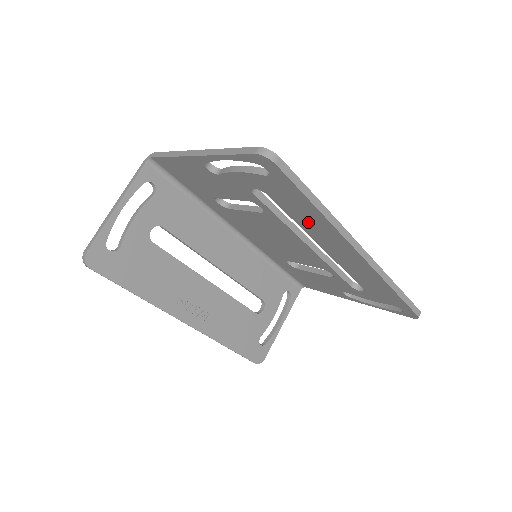
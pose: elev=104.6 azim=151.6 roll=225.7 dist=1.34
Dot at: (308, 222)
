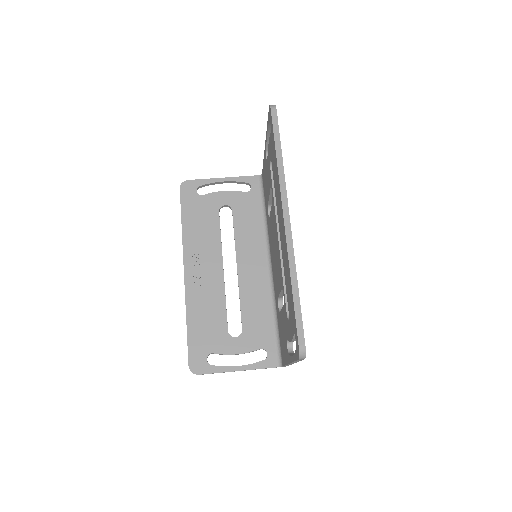
Dot at: (276, 187)
